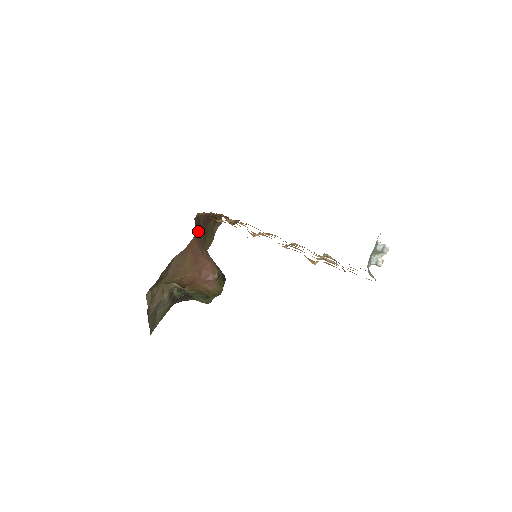
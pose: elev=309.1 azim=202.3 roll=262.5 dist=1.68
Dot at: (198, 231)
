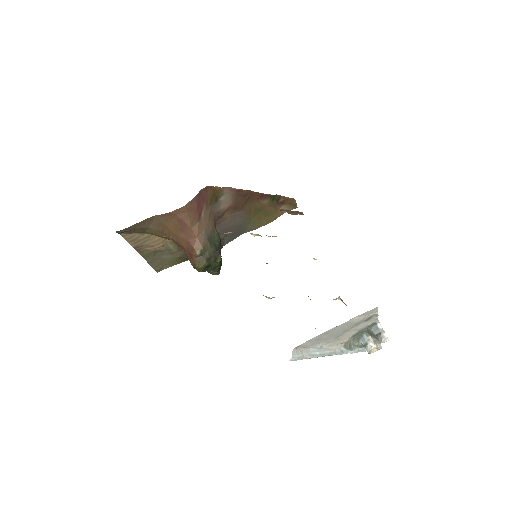
Dot at: (202, 203)
